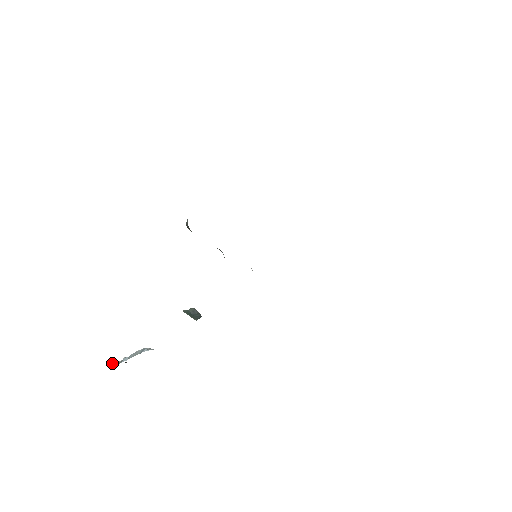
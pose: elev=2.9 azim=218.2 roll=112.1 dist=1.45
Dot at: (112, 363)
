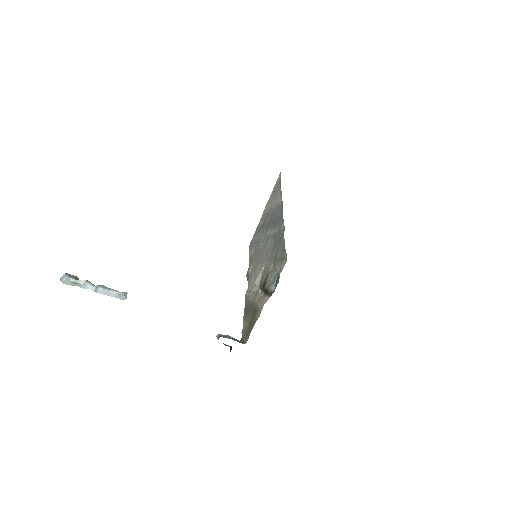
Dot at: (64, 279)
